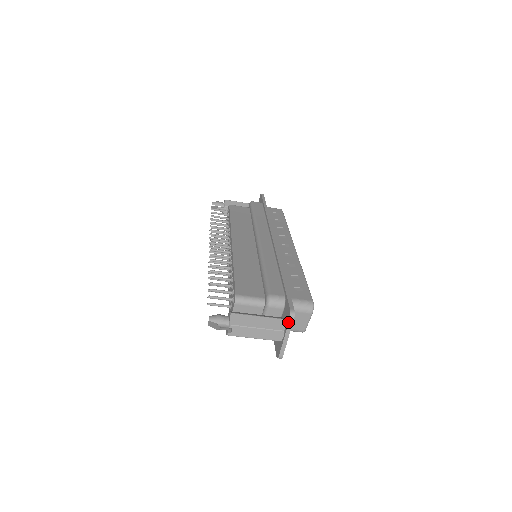
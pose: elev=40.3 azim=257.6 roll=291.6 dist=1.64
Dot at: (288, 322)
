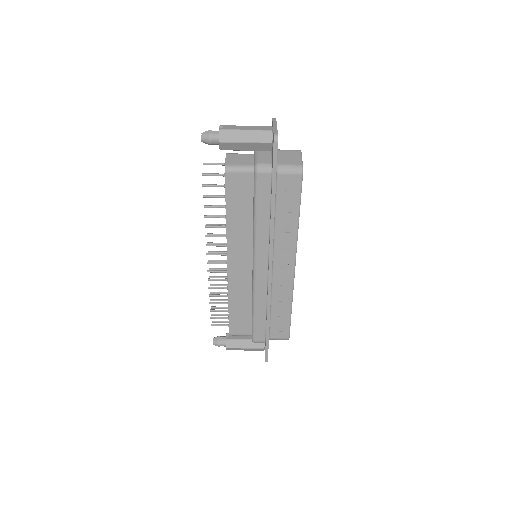
Dot at: (272, 120)
